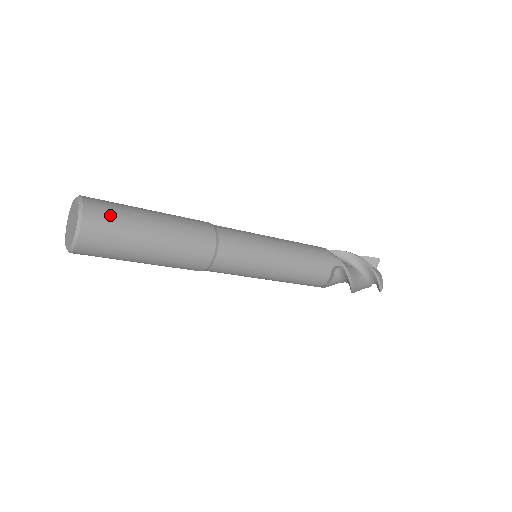
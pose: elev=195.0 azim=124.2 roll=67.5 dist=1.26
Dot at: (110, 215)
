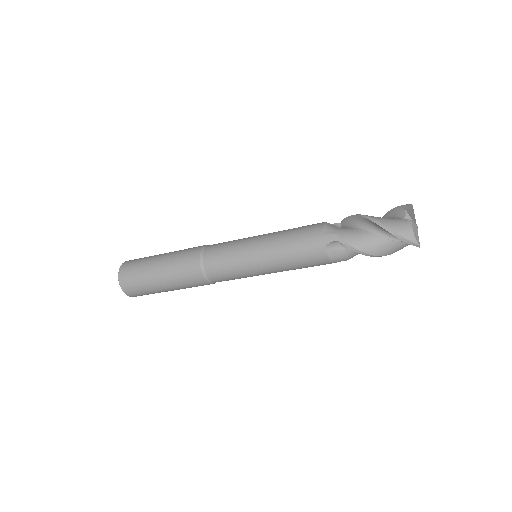
Dot at: (132, 273)
